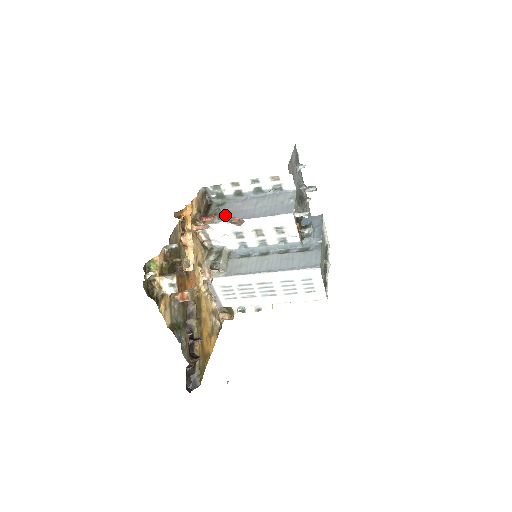
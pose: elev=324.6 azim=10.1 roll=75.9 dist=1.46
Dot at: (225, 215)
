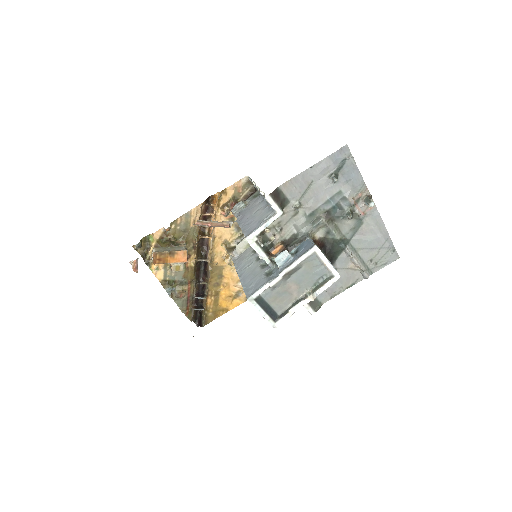
Dot at: (242, 210)
